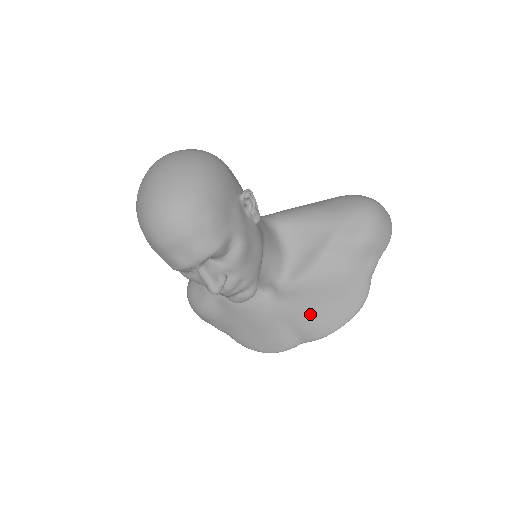
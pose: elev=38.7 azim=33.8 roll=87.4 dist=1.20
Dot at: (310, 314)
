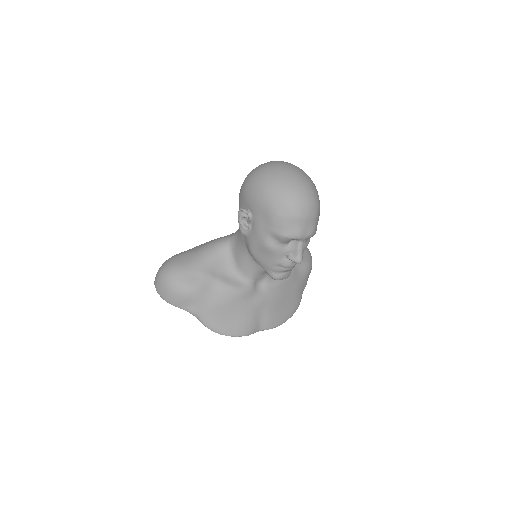
Dot at: (276, 307)
